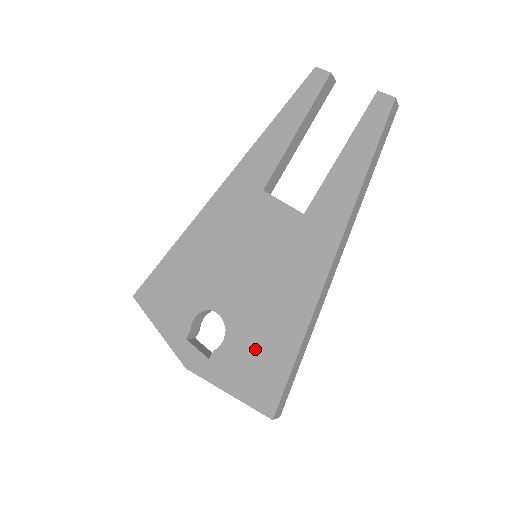
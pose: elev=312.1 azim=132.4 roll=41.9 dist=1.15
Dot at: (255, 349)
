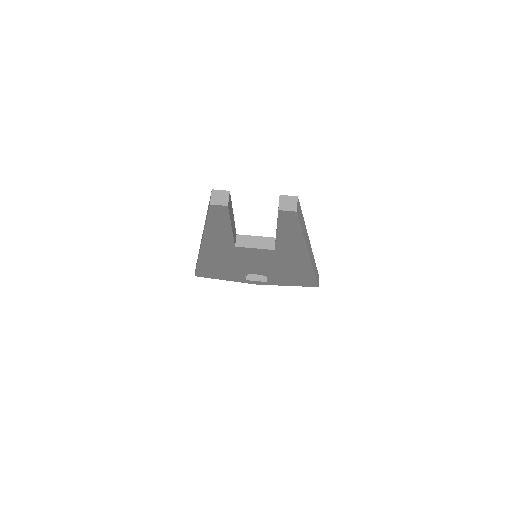
Dot at: (290, 278)
